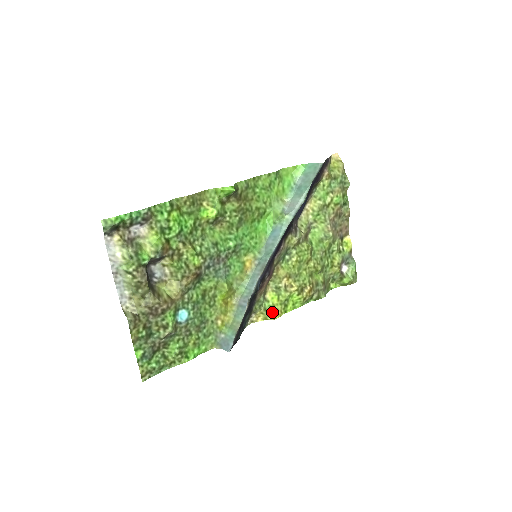
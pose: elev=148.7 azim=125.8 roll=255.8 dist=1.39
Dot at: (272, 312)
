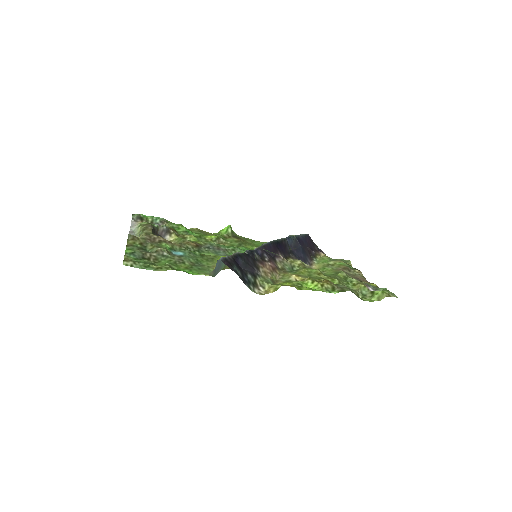
Dot at: (282, 285)
